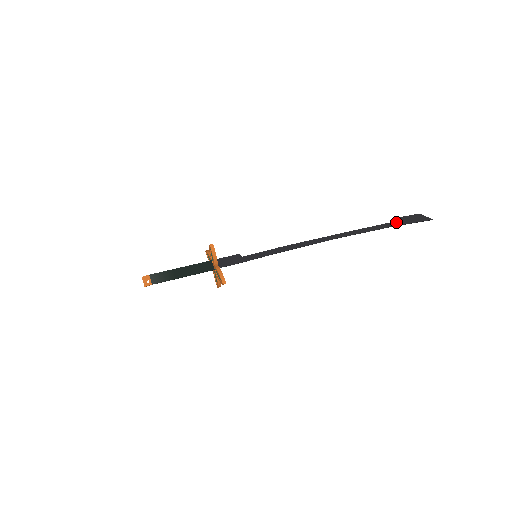
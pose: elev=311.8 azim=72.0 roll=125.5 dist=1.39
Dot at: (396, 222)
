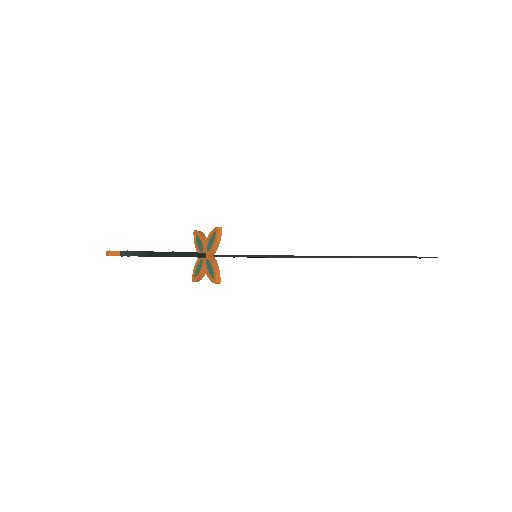
Dot at: (400, 257)
